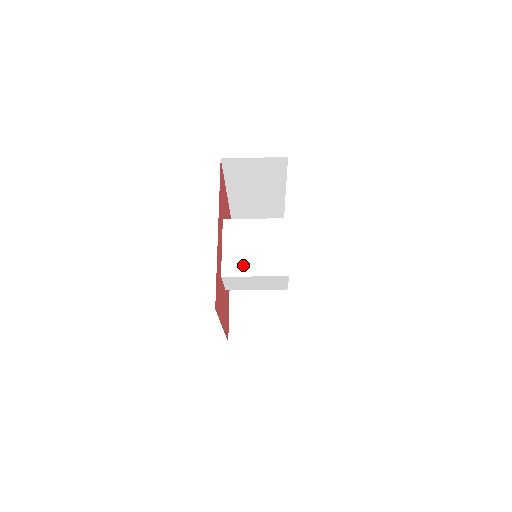
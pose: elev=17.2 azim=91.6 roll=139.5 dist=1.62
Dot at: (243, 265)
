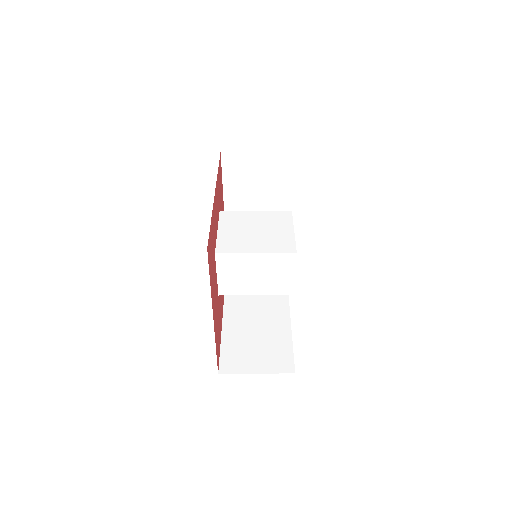
Dot at: (241, 244)
